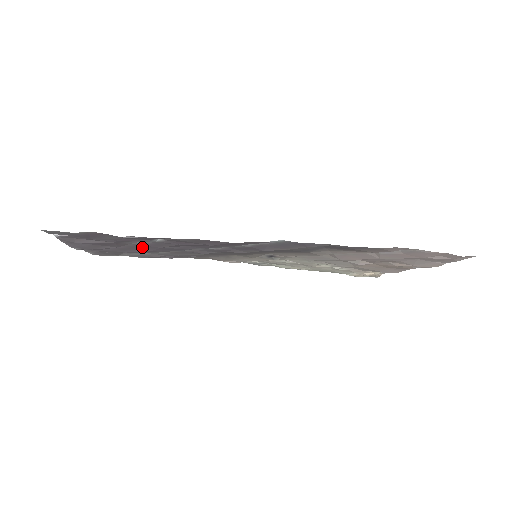
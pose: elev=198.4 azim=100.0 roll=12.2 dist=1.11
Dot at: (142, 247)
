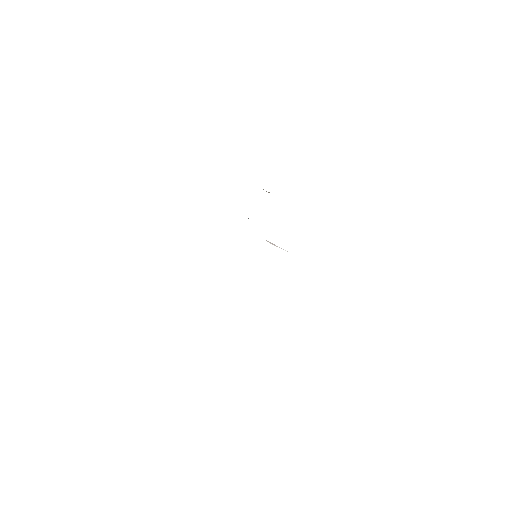
Dot at: occluded
